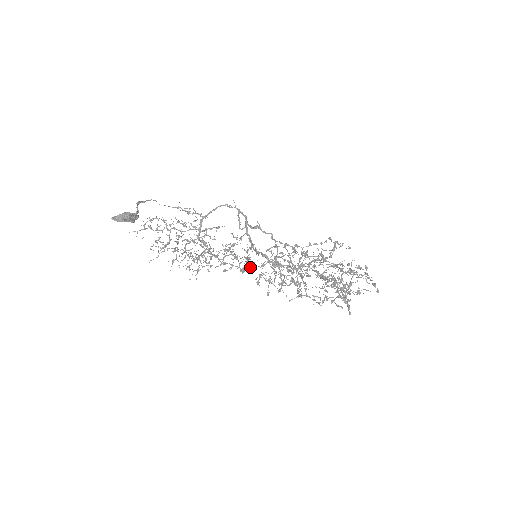
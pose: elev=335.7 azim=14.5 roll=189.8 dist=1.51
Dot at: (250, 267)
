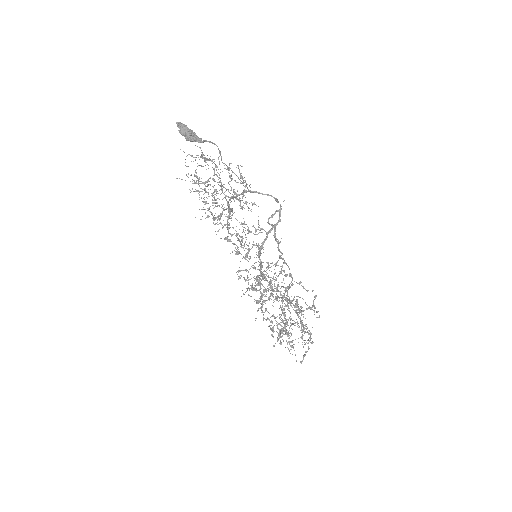
Dot at: occluded
